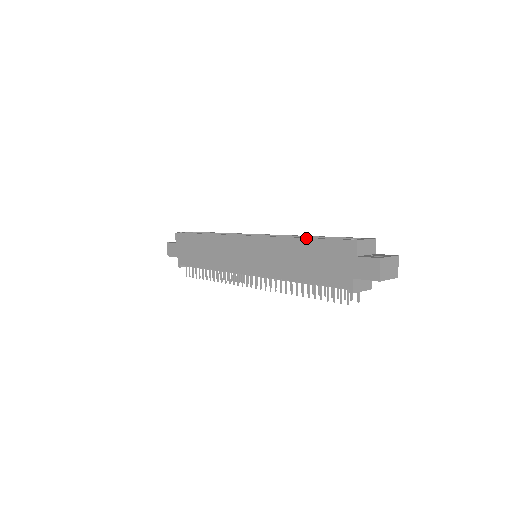
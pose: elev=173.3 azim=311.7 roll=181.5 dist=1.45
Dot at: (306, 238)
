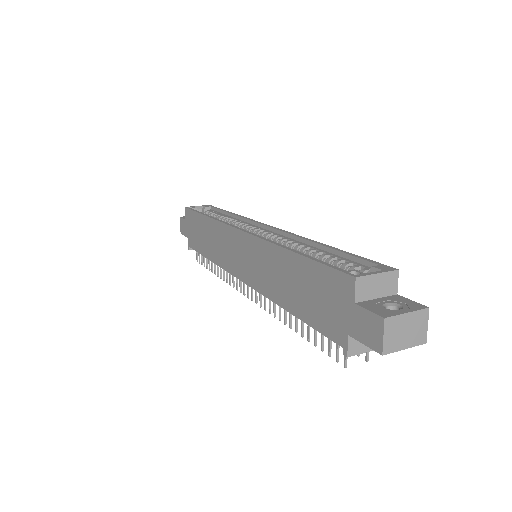
Dot at: (296, 253)
